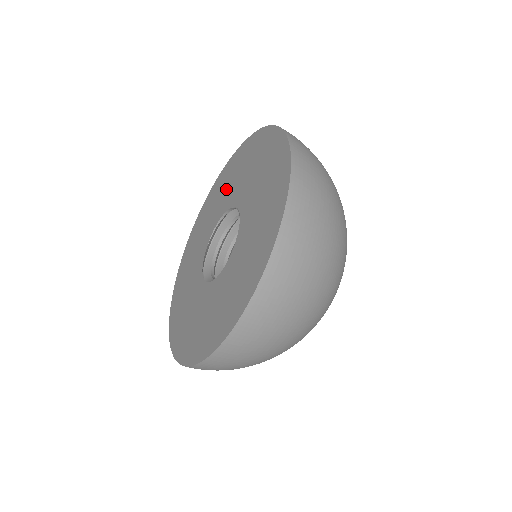
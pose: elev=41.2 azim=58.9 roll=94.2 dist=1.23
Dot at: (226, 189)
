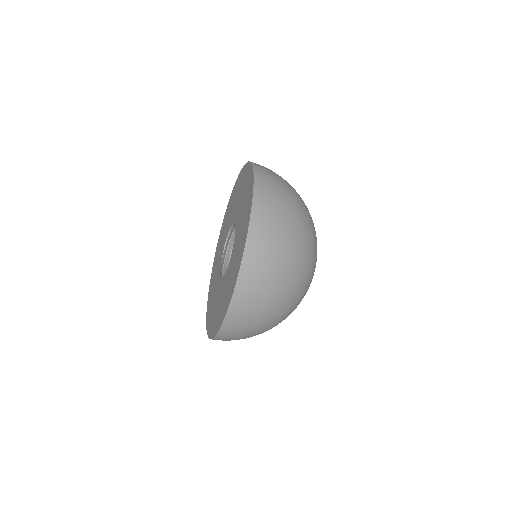
Dot at: (226, 225)
